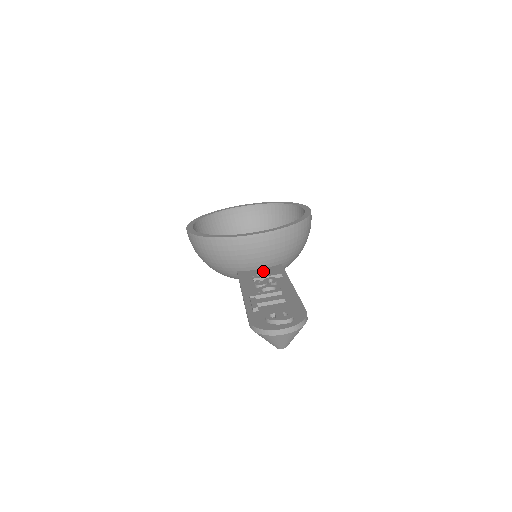
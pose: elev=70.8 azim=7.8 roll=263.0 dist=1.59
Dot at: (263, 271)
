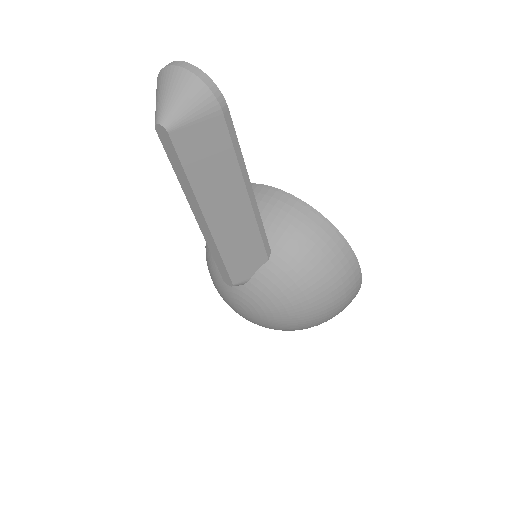
Dot at: occluded
